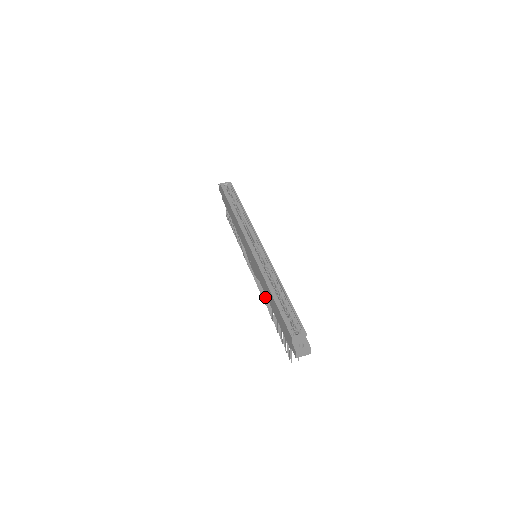
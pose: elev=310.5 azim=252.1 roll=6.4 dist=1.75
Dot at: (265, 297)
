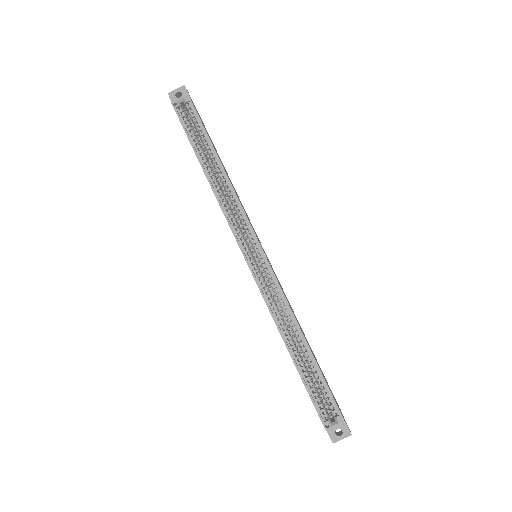
Dot at: occluded
